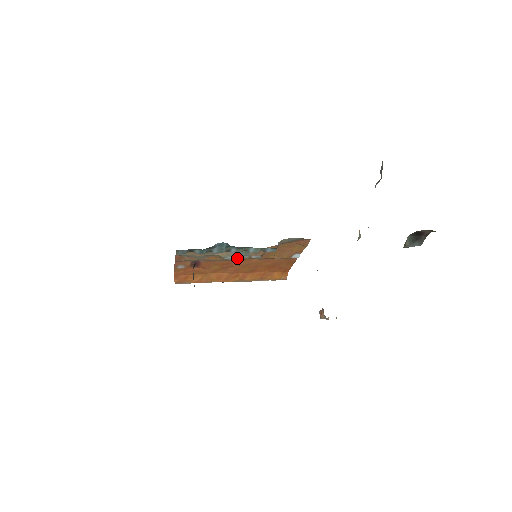
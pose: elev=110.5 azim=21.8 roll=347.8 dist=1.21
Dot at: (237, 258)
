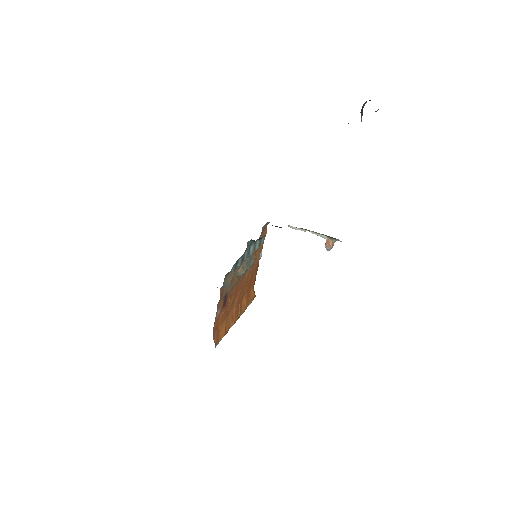
Dot at: occluded
